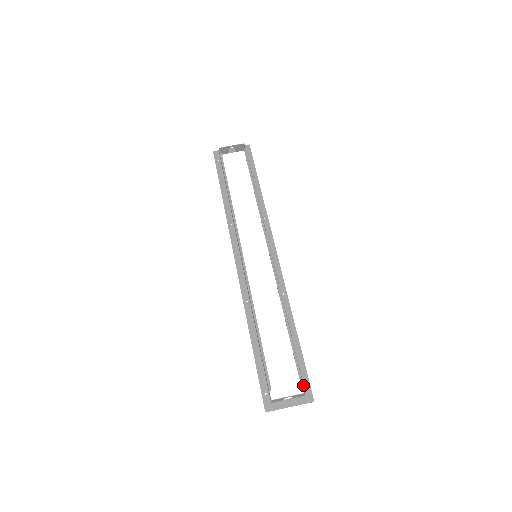
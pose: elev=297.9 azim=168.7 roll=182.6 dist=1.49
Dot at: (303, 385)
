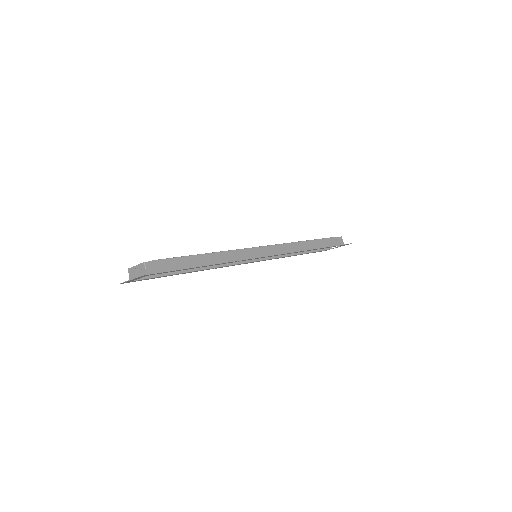
Dot at: (151, 261)
